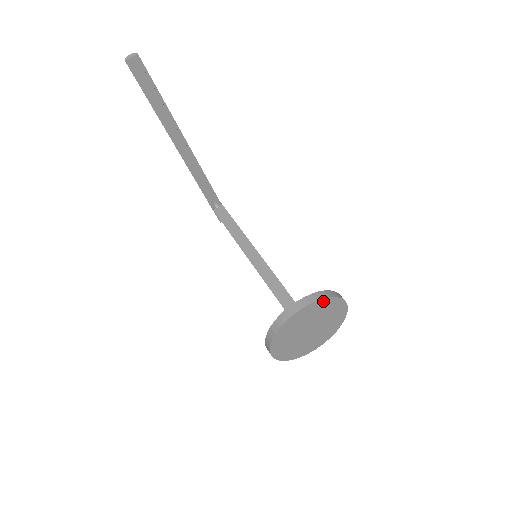
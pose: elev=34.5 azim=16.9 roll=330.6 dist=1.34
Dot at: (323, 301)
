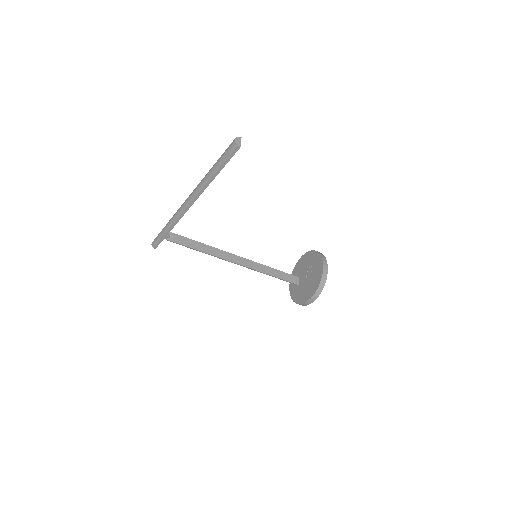
Dot at: occluded
